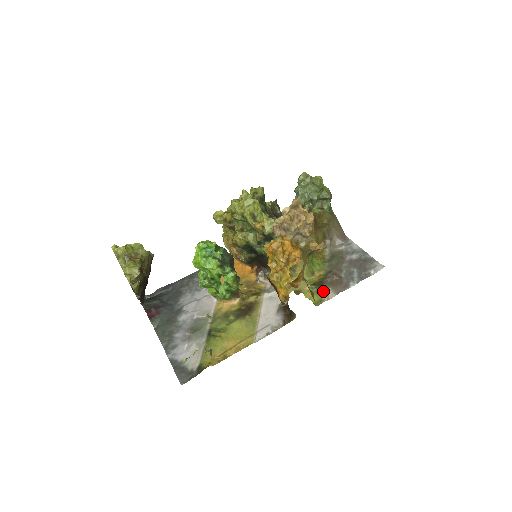
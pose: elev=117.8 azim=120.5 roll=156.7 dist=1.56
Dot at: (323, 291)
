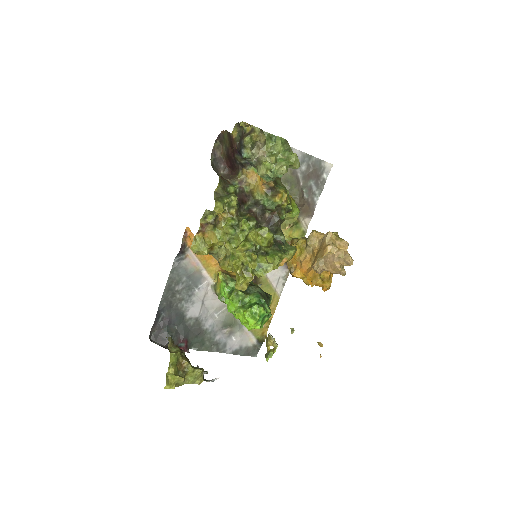
Dot at: (300, 223)
